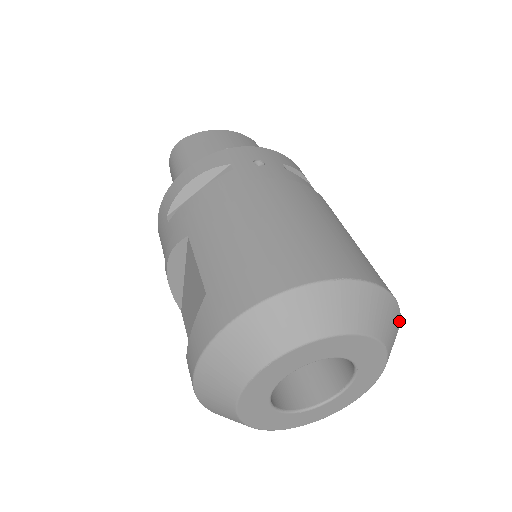
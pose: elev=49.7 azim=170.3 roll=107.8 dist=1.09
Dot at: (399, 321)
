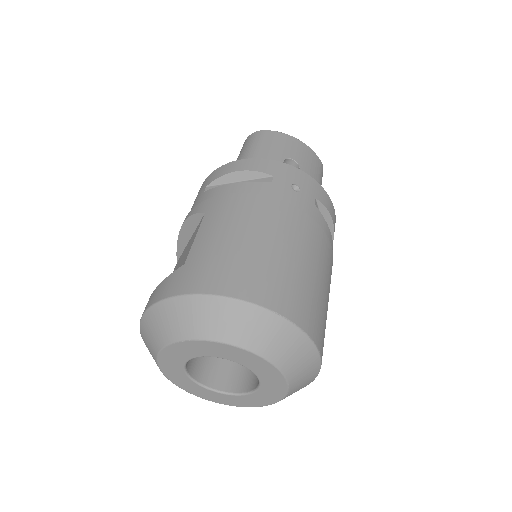
Dot at: (317, 372)
